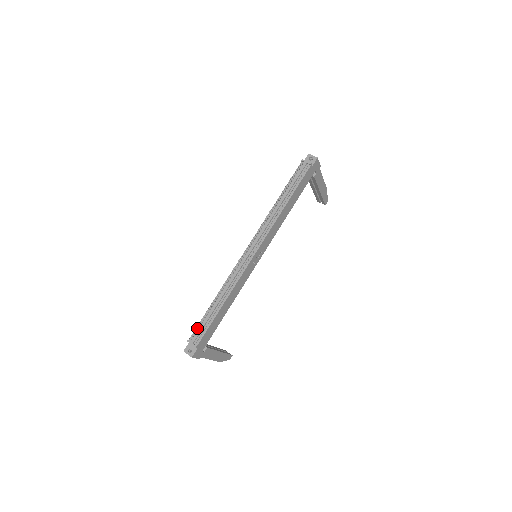
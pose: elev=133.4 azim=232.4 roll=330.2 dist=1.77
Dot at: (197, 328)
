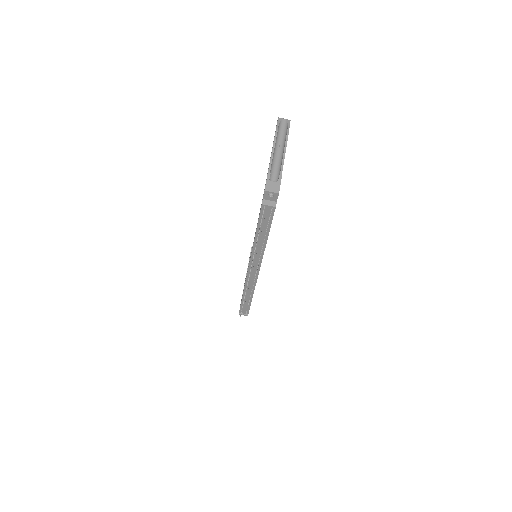
Dot at: occluded
